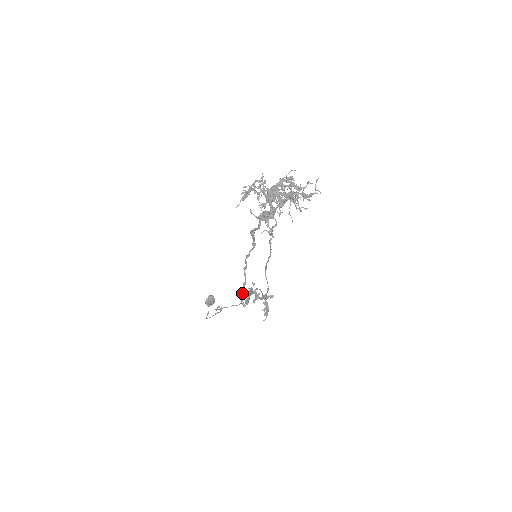
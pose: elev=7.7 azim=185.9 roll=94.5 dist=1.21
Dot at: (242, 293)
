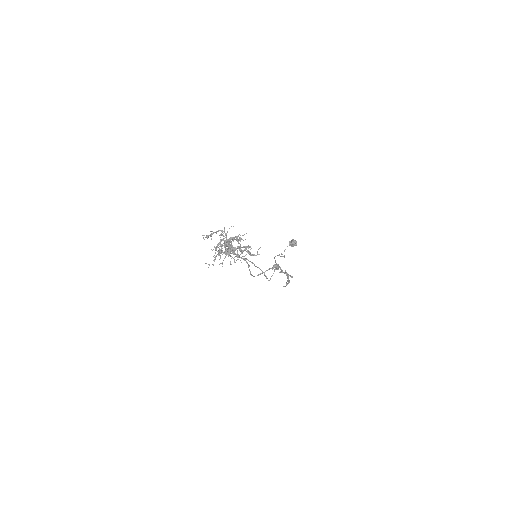
Dot at: (249, 269)
